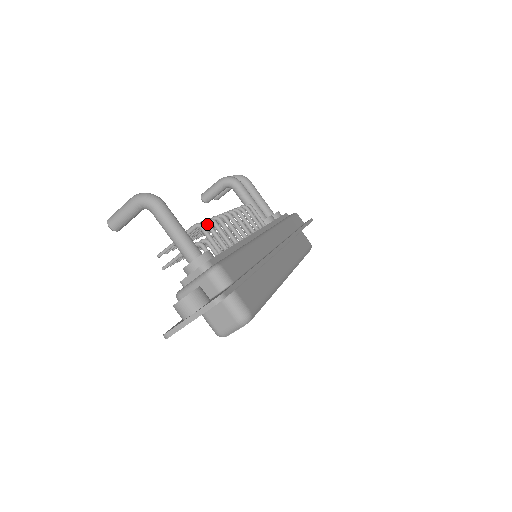
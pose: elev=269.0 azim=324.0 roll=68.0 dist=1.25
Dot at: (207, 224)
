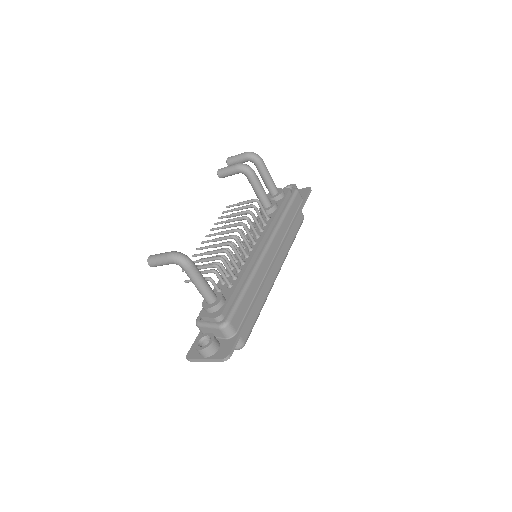
Dot at: (222, 261)
